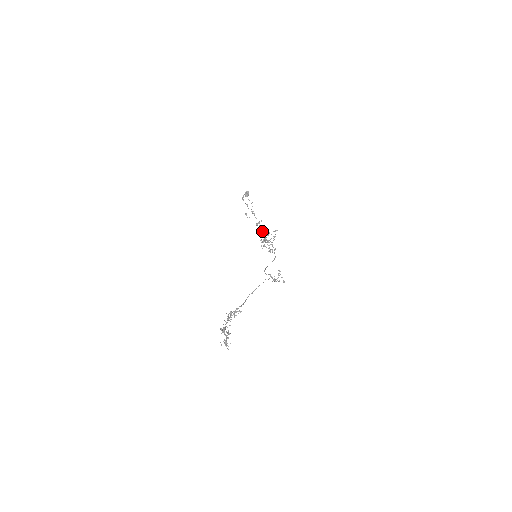
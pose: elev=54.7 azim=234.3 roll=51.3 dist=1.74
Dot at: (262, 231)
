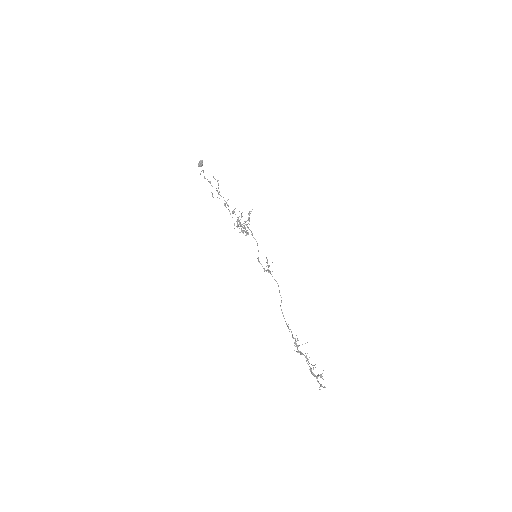
Dot at: (233, 213)
